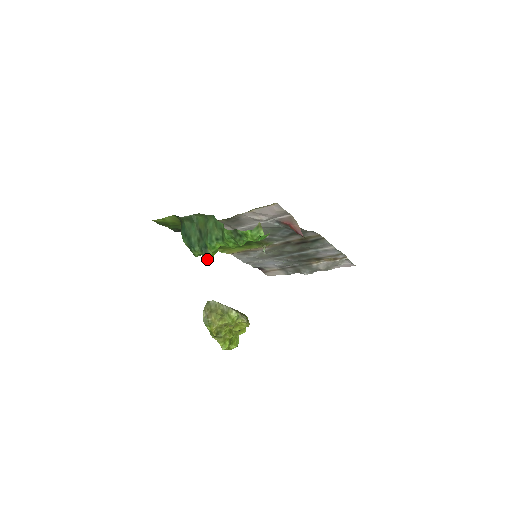
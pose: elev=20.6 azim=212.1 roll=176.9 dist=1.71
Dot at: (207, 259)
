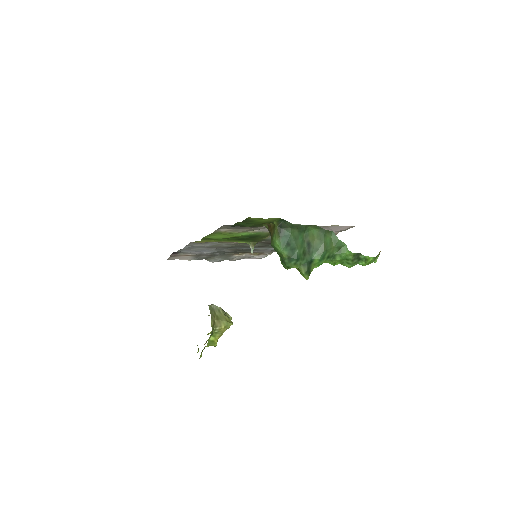
Dot at: (309, 275)
